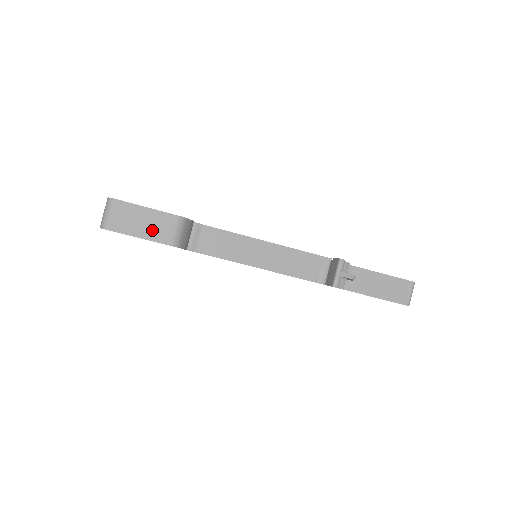
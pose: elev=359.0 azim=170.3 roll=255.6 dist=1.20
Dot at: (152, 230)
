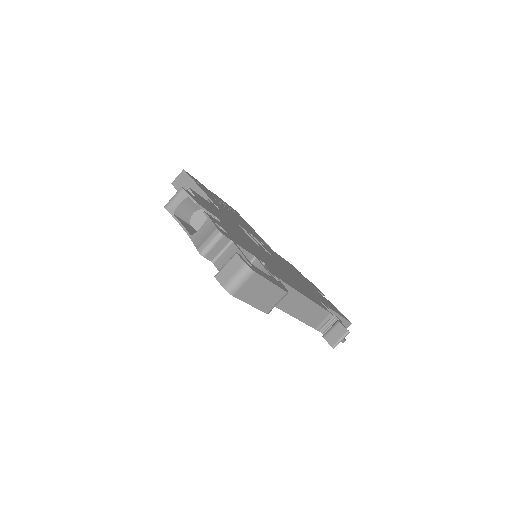
Dot at: (263, 300)
